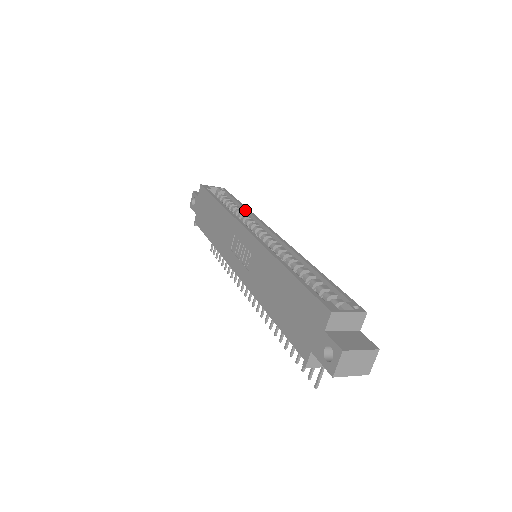
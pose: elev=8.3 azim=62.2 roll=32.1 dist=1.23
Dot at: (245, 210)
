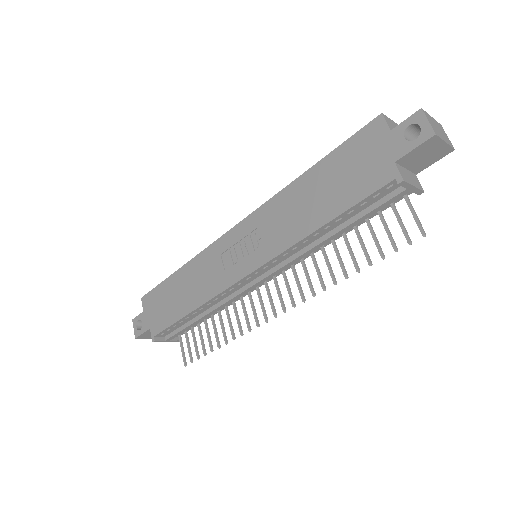
Dot at: occluded
